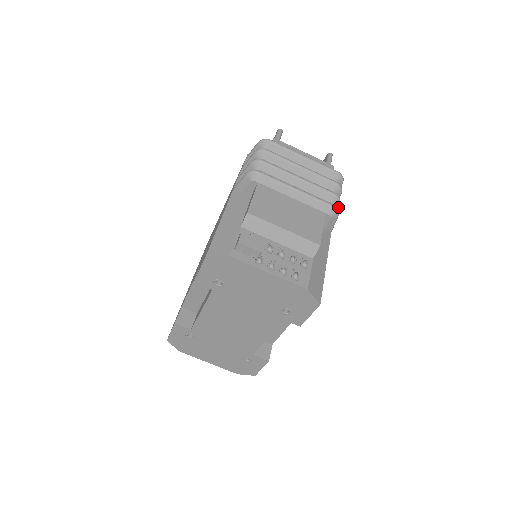
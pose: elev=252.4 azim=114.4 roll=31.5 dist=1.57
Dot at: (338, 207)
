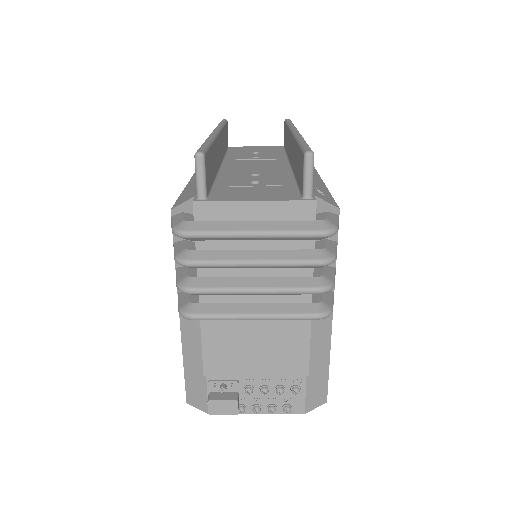
Dot at: (333, 284)
